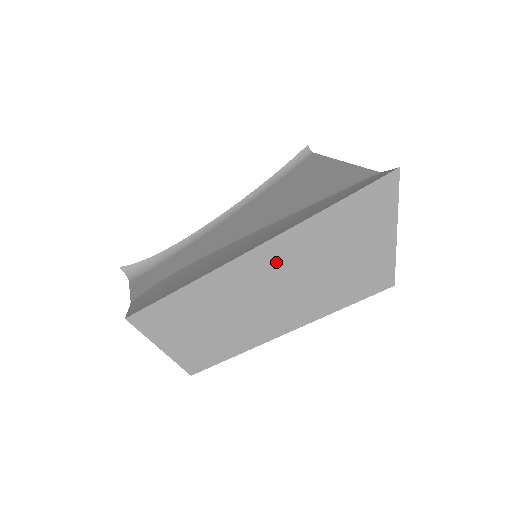
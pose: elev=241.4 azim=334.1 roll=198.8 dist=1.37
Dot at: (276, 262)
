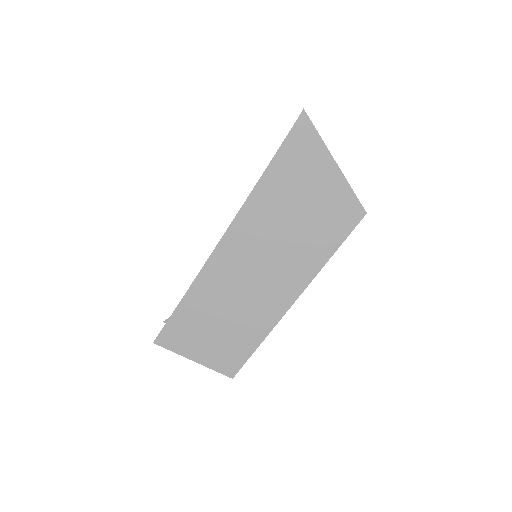
Dot at: (248, 238)
